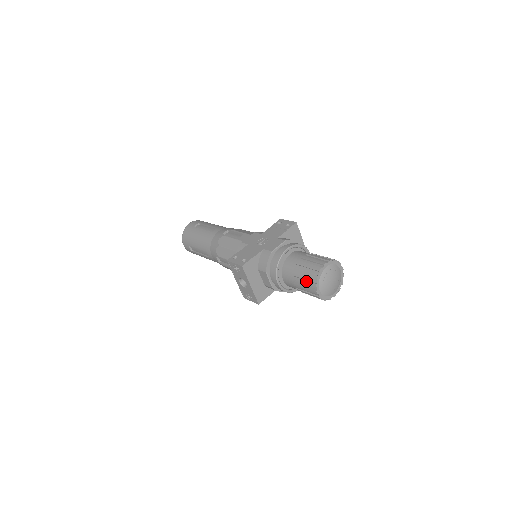
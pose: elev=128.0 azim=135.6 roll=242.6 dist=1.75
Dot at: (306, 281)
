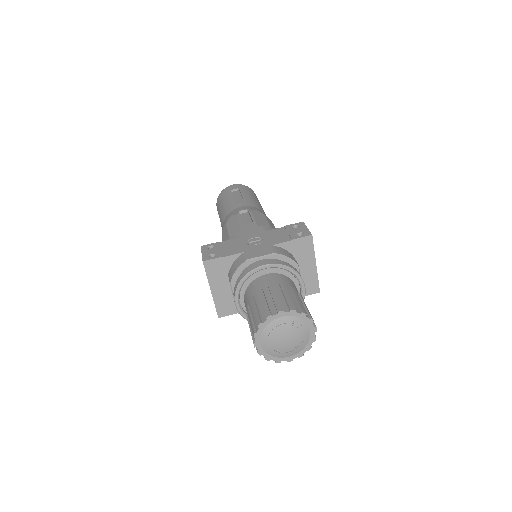
Dot at: (251, 321)
